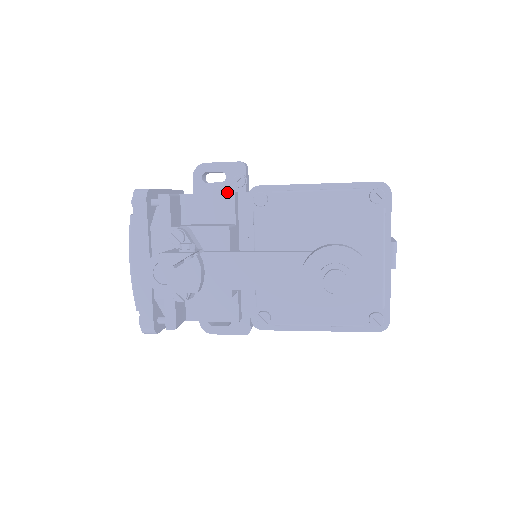
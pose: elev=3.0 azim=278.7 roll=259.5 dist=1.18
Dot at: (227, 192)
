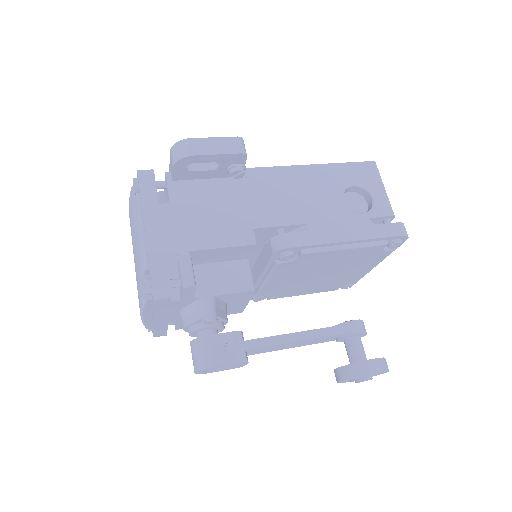
Dot at: (248, 245)
